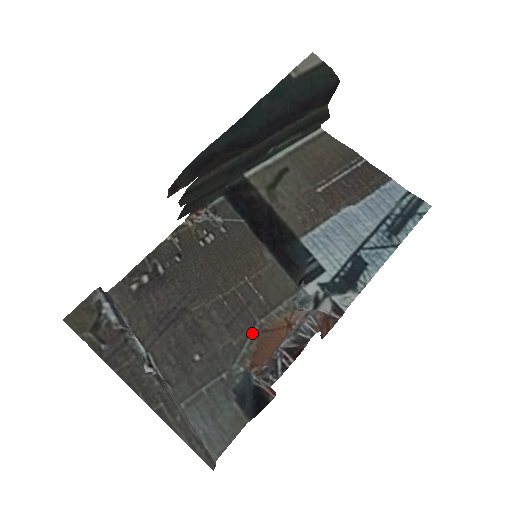
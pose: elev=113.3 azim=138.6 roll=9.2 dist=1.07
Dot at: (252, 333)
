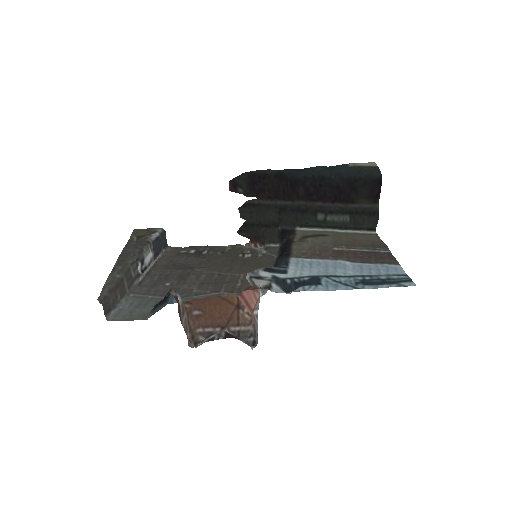
Dot at: (211, 294)
